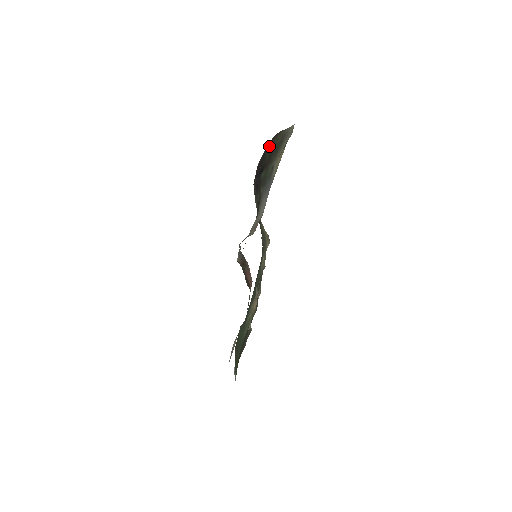
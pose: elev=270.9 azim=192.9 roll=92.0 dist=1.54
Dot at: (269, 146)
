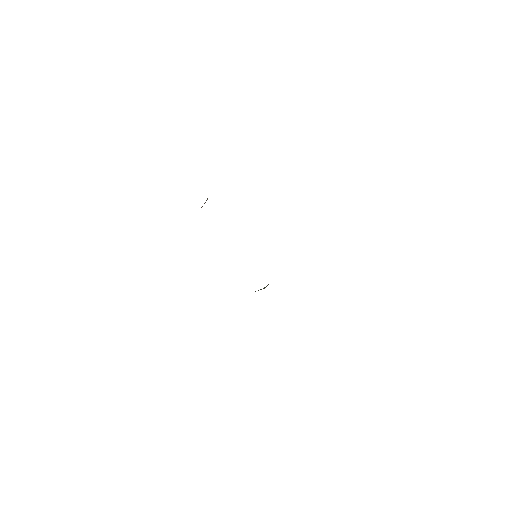
Dot at: occluded
